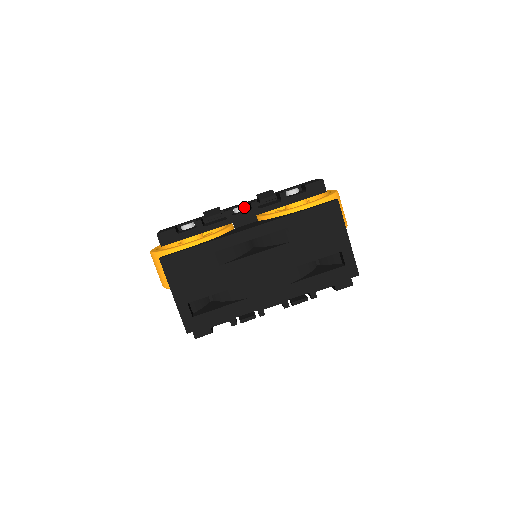
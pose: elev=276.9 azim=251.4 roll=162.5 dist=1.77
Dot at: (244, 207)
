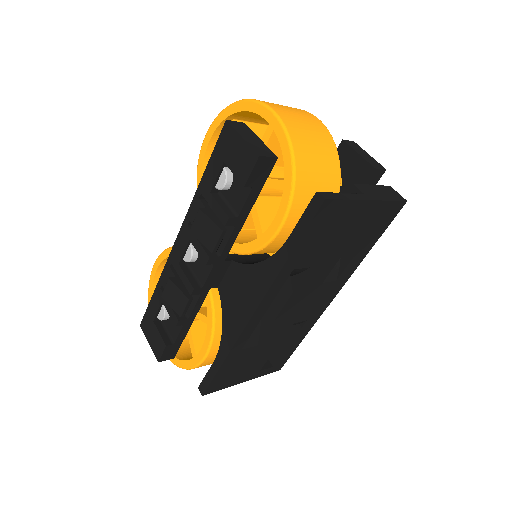
Dot at: (193, 252)
